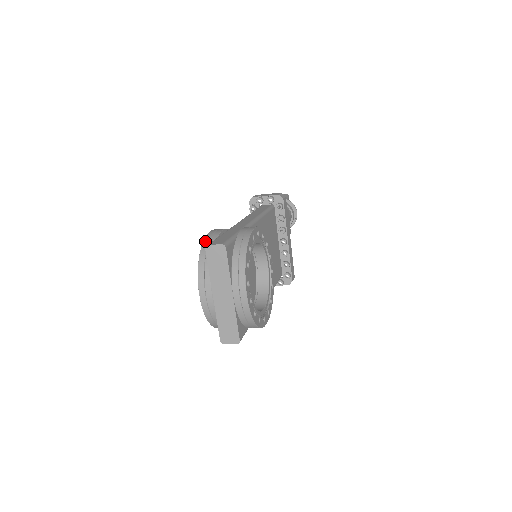
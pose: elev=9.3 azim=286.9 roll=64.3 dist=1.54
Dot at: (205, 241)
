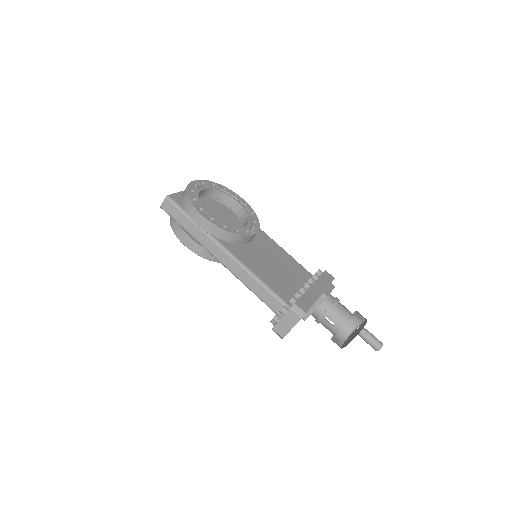
Dot at: occluded
